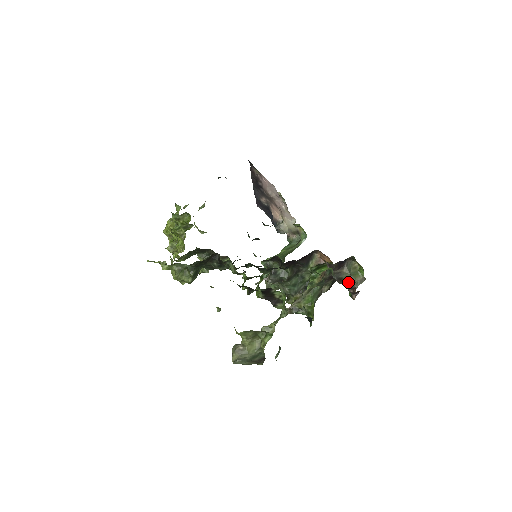
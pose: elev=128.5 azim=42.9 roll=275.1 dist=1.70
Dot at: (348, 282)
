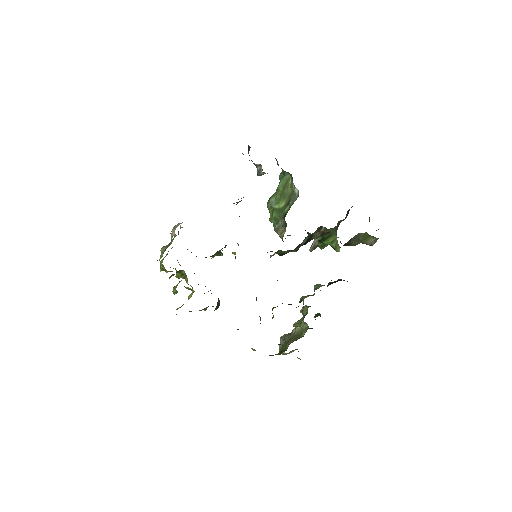
Dot at: occluded
